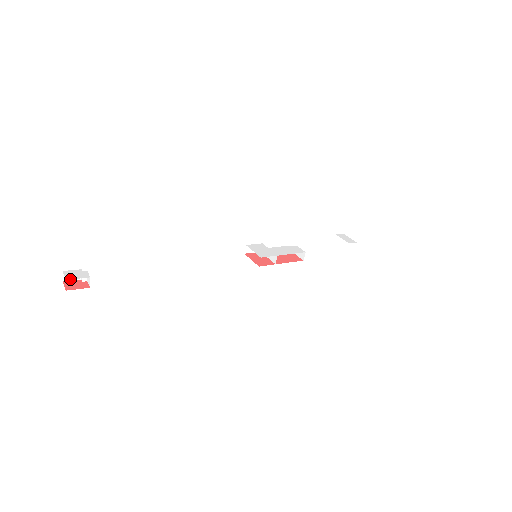
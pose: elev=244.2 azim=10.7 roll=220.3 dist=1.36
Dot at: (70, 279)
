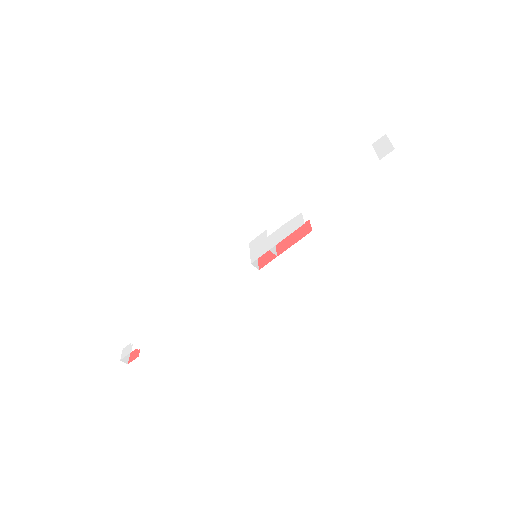
Dot at: (122, 359)
